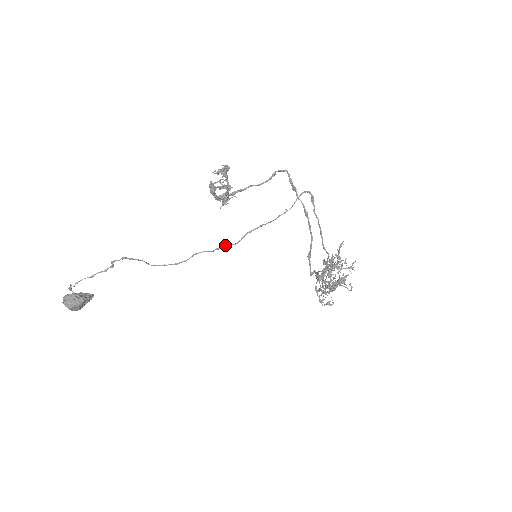
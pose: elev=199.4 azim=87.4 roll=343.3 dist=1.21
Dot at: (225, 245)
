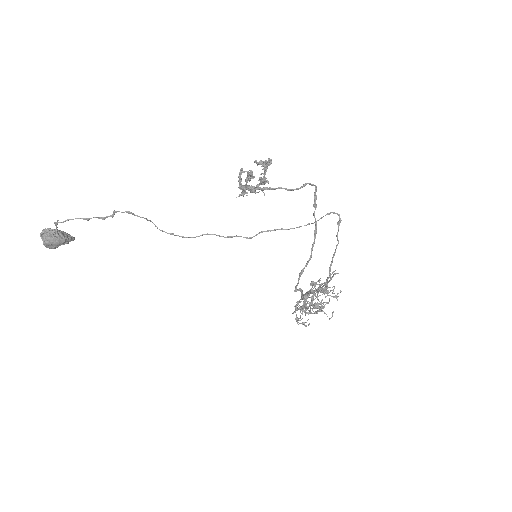
Dot at: (238, 236)
